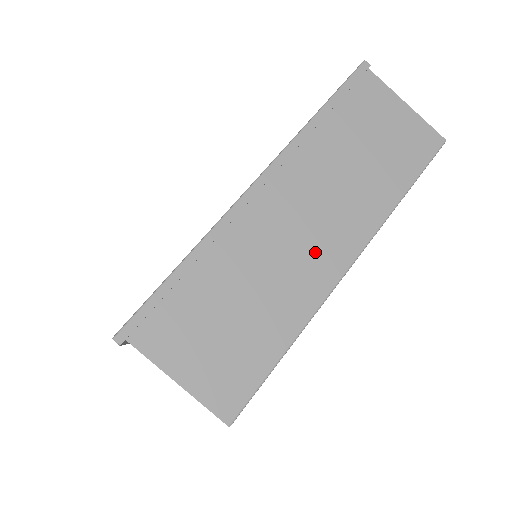
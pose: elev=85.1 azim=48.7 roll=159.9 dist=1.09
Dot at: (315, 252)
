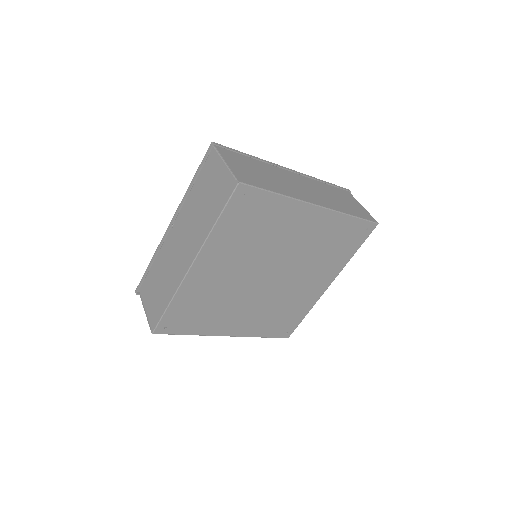
Dot at: (304, 193)
